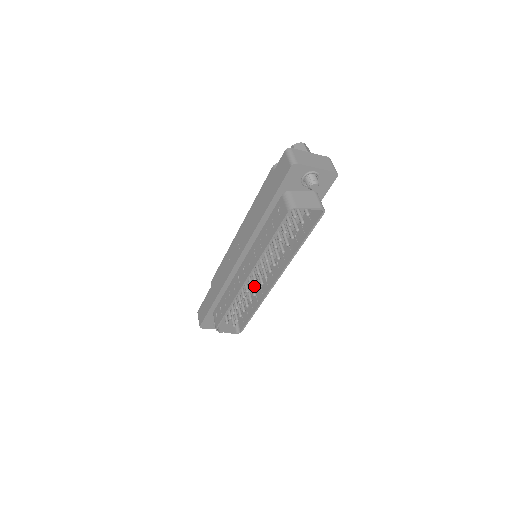
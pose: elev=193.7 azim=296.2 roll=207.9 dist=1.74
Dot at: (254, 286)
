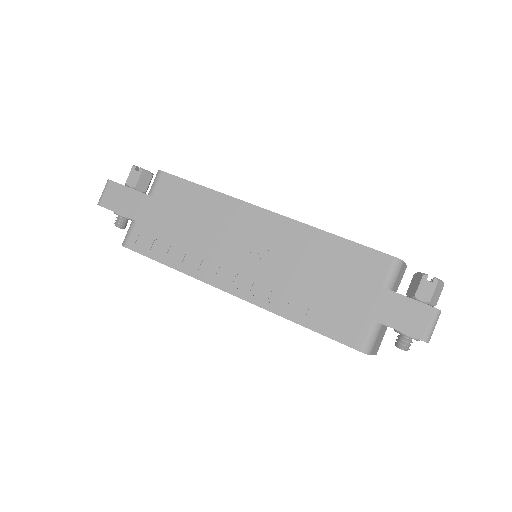
Dot at: occluded
